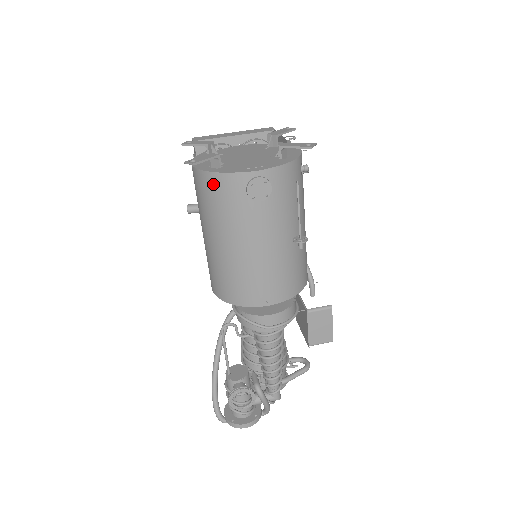
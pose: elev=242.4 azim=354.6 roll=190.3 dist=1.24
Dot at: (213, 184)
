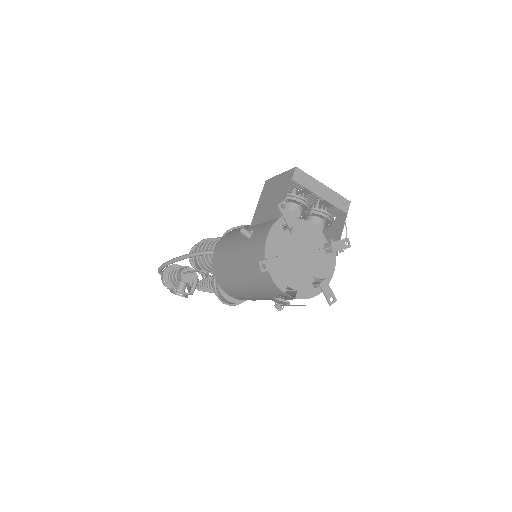
Dot at: (263, 273)
